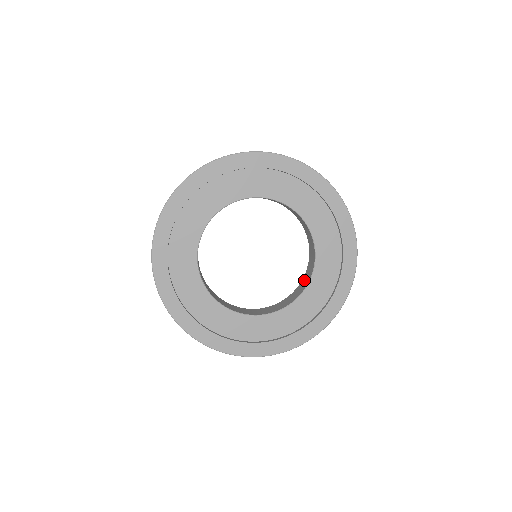
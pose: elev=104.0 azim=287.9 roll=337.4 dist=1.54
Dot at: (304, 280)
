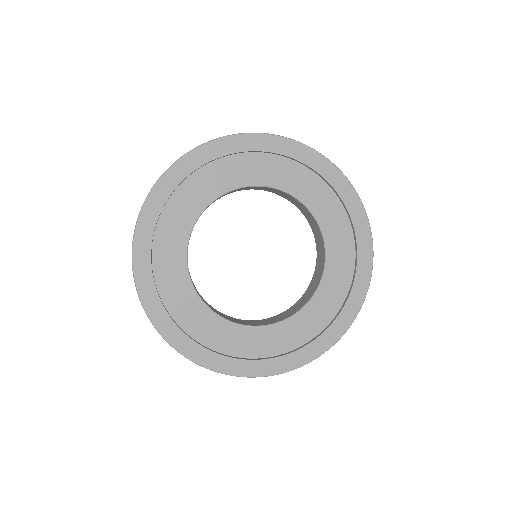
Dot at: (314, 280)
